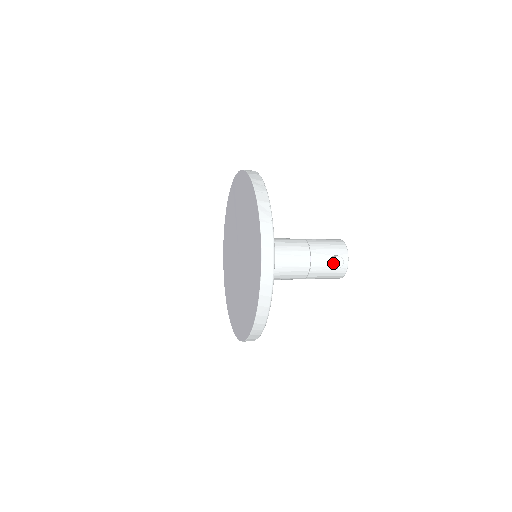
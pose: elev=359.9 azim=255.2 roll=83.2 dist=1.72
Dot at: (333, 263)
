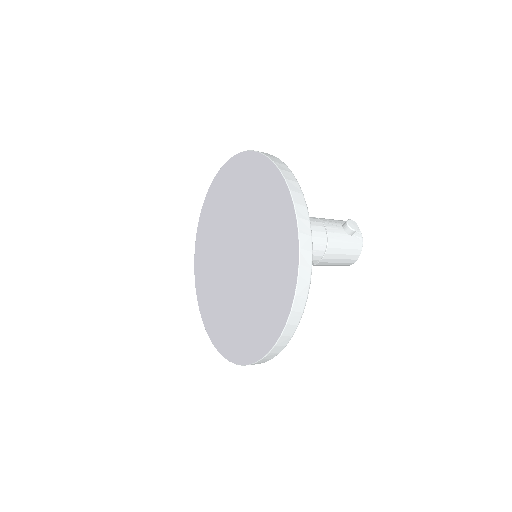
Dot at: (348, 225)
